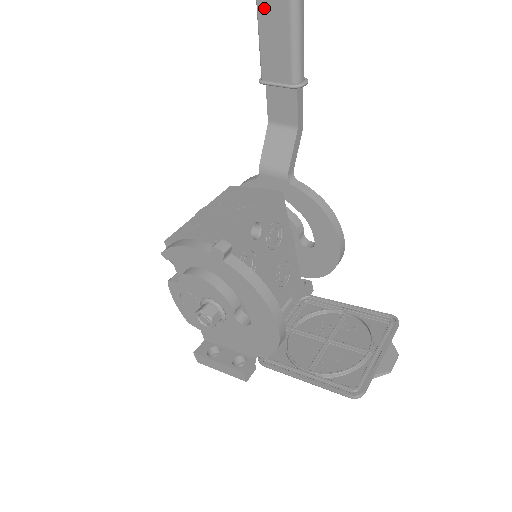
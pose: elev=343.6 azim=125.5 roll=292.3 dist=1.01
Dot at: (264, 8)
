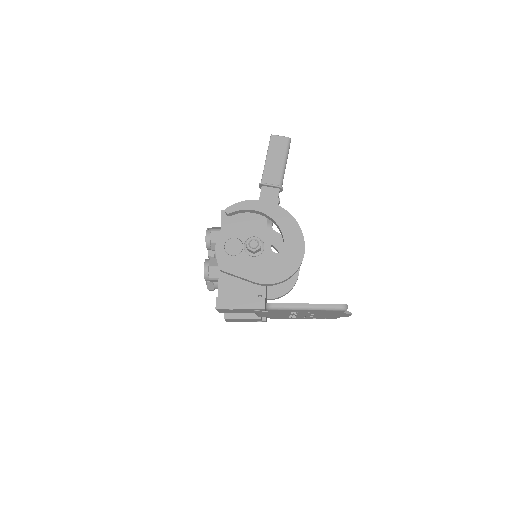
Dot at: (271, 154)
